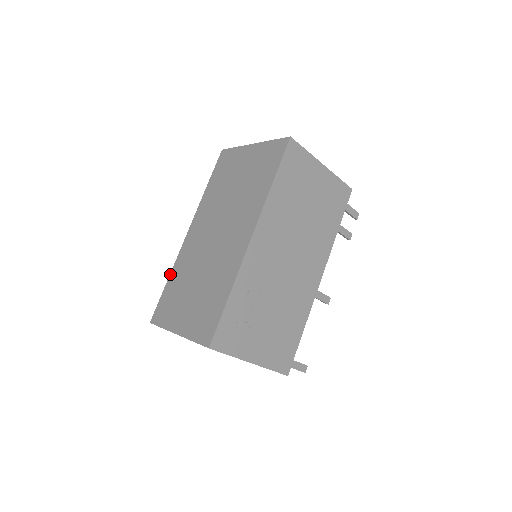
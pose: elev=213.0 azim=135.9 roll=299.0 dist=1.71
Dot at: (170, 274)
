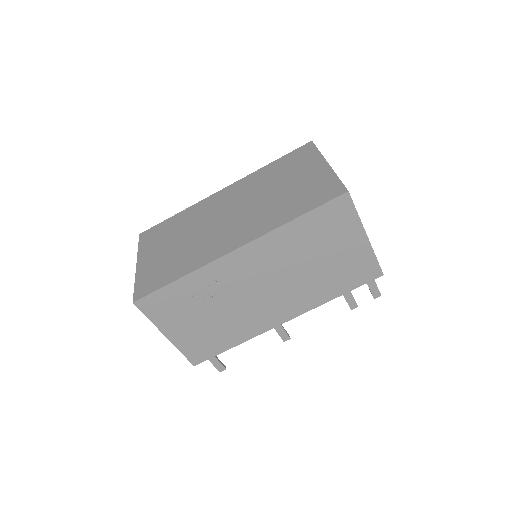
Dot at: (183, 210)
